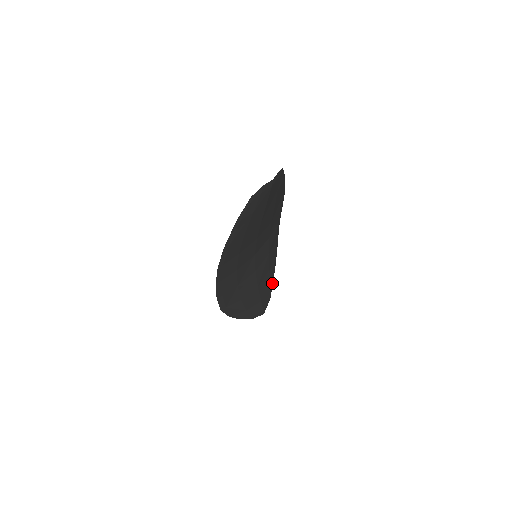
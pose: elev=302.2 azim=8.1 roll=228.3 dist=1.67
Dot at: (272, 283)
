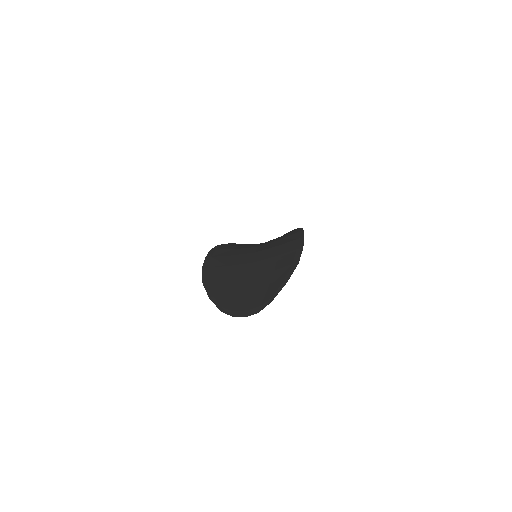
Dot at: occluded
